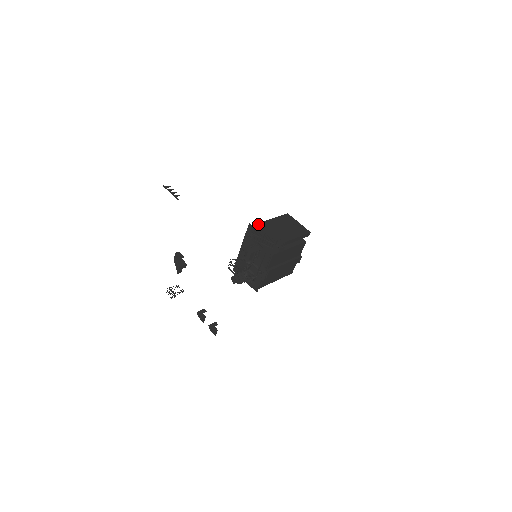
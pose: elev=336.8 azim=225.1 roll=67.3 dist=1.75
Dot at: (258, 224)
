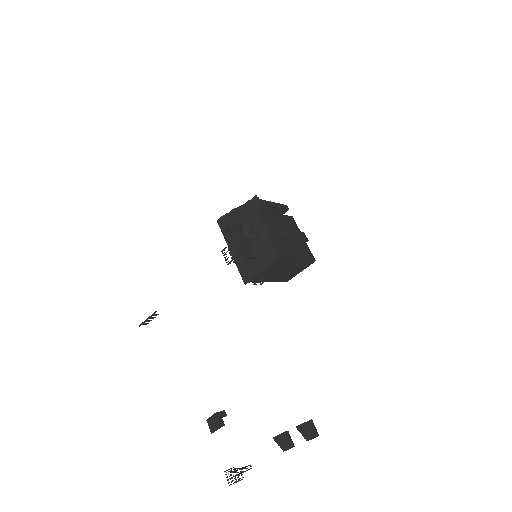
Dot at: occluded
